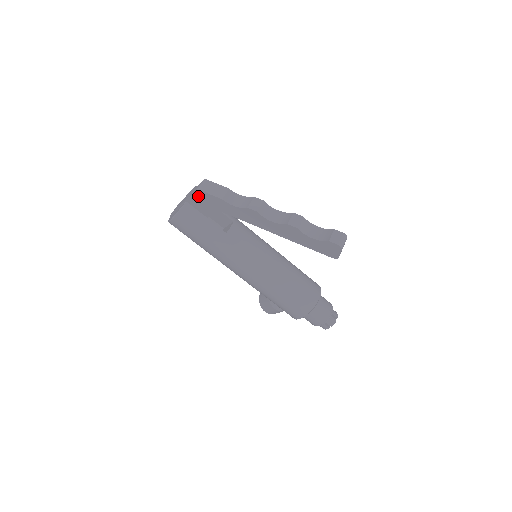
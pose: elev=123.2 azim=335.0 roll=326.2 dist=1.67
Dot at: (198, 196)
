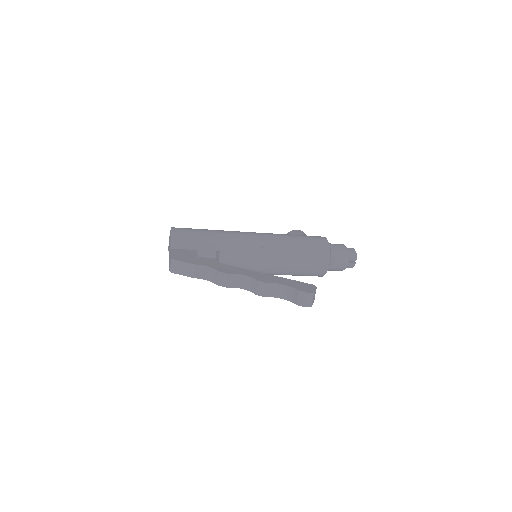
Dot at: occluded
